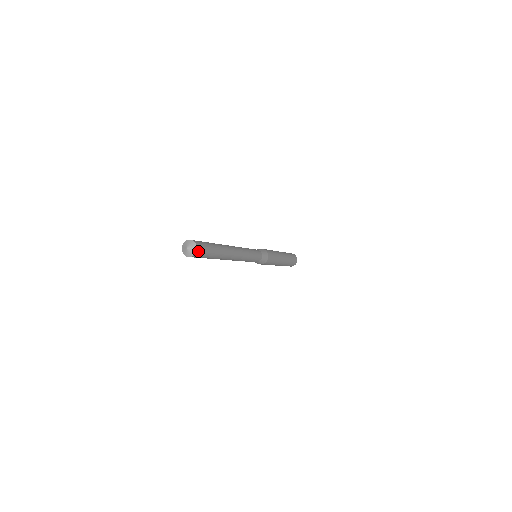
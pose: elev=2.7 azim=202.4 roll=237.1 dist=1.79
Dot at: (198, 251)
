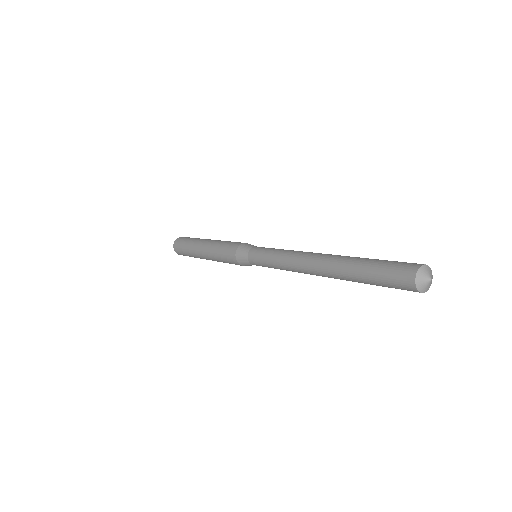
Dot at: occluded
